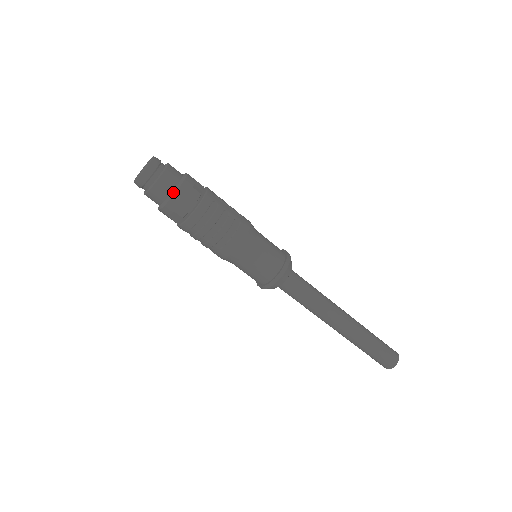
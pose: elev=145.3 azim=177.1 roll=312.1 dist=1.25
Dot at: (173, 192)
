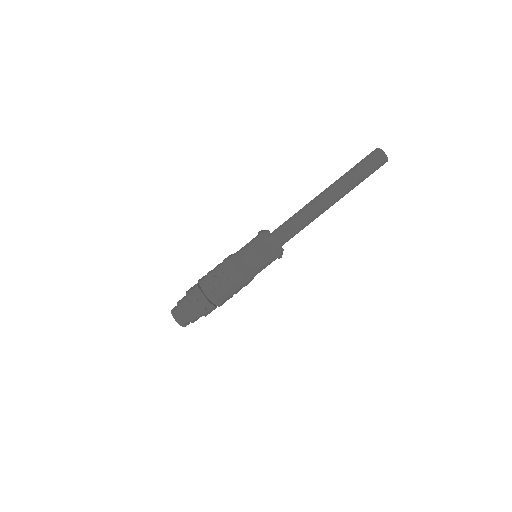
Dot at: (200, 314)
